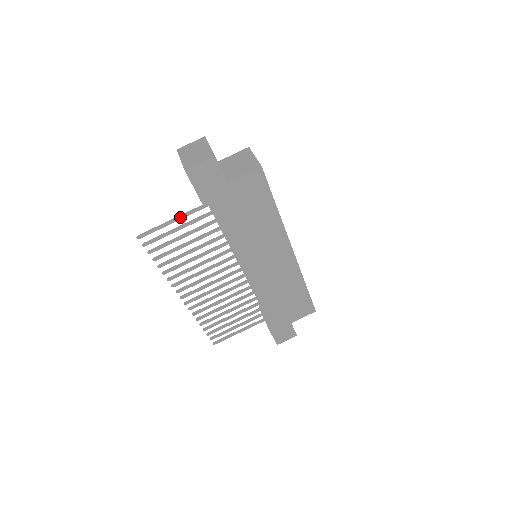
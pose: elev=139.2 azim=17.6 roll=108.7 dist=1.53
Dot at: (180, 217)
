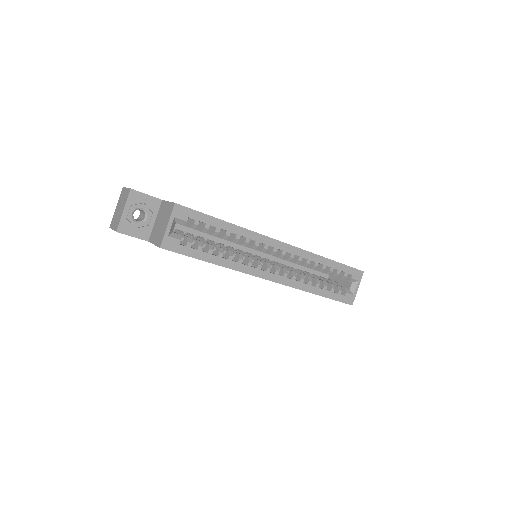
Dot at: occluded
